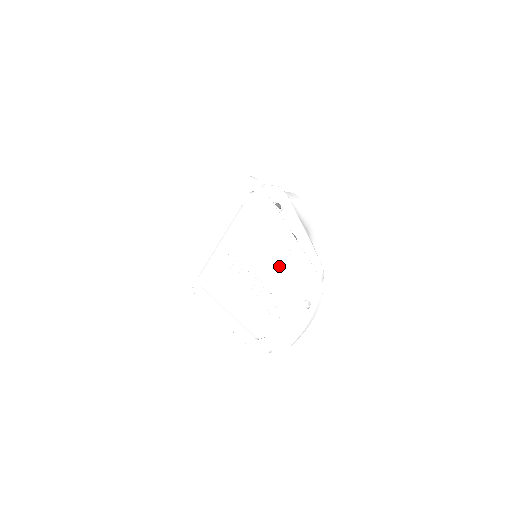
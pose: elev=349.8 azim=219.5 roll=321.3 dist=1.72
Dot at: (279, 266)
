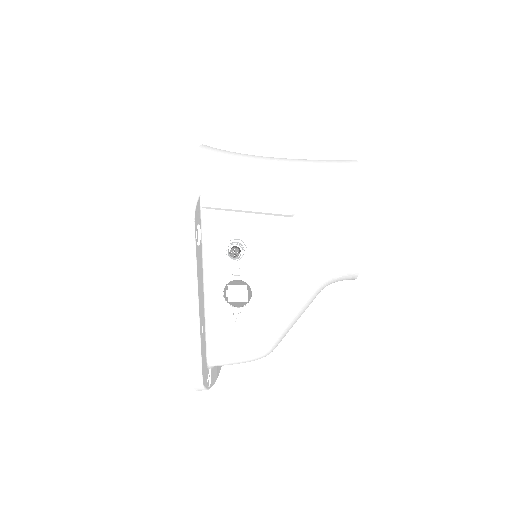
Dot at: occluded
